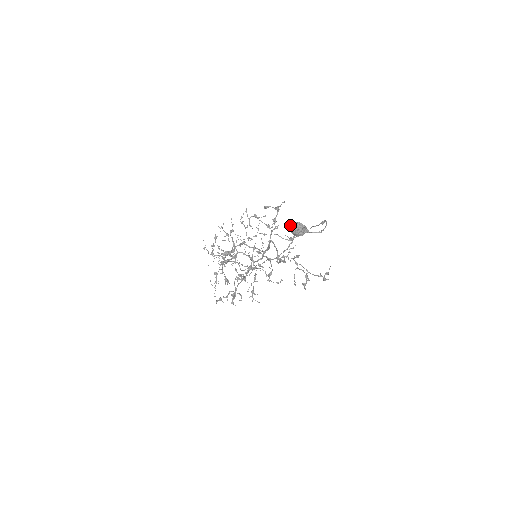
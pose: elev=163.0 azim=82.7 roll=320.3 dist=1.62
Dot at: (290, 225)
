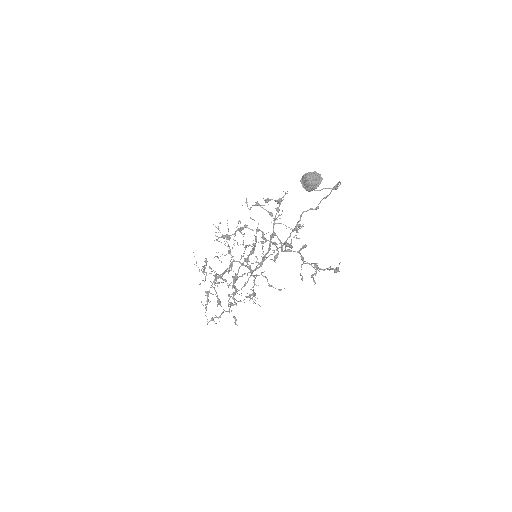
Dot at: (302, 177)
